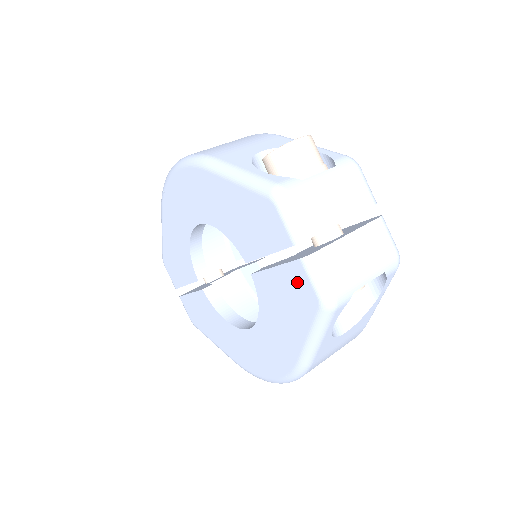
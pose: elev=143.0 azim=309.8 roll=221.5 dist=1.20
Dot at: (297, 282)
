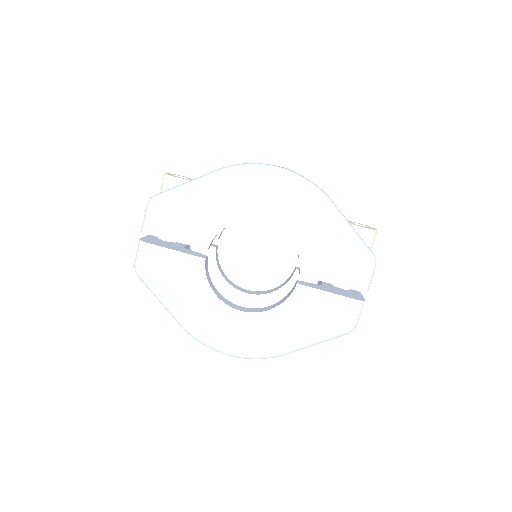
Dot at: (342, 310)
